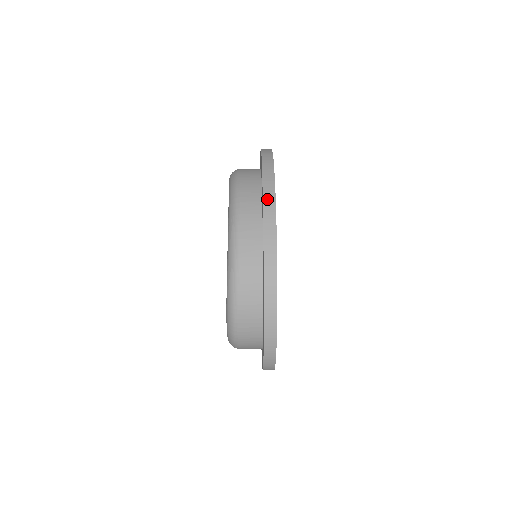
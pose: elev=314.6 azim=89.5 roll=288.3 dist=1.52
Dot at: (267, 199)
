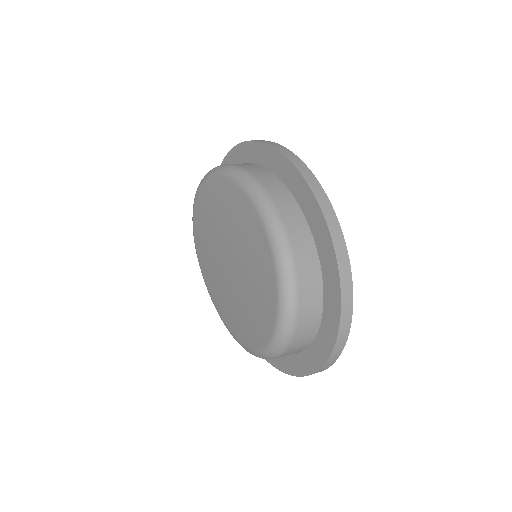
Dot at: (289, 156)
